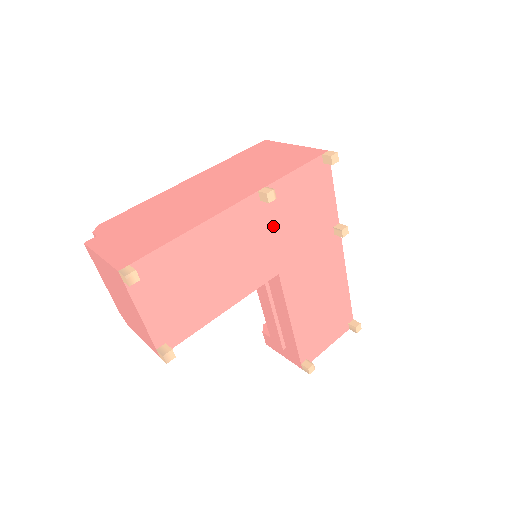
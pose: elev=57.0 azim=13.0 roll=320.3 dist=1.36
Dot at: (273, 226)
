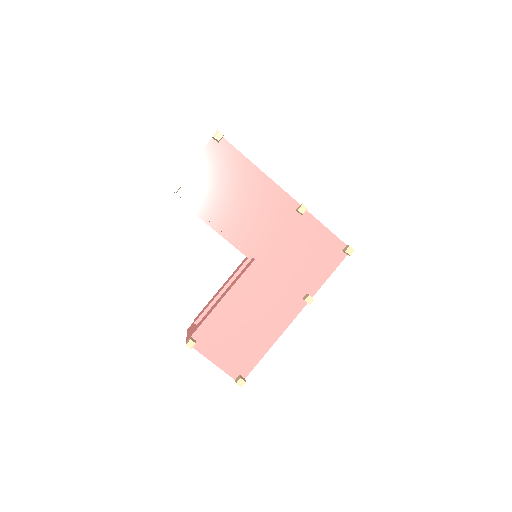
Dot at: (285, 232)
